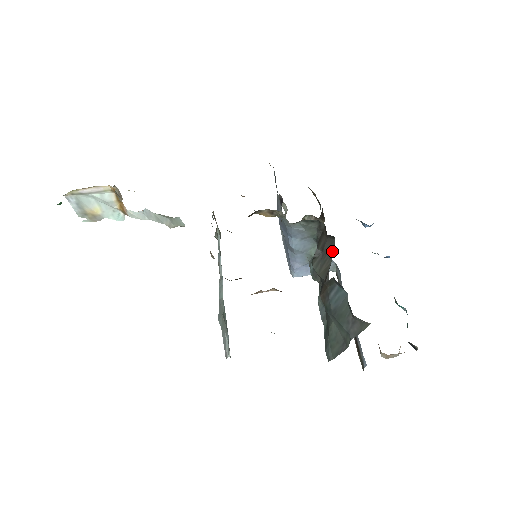
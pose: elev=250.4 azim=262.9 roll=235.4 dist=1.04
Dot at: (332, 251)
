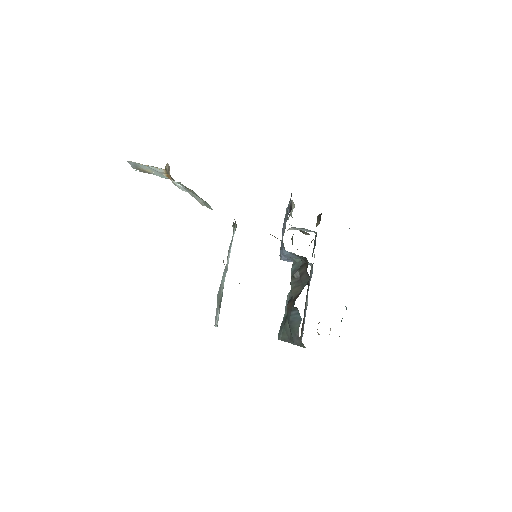
Dot at: (305, 284)
